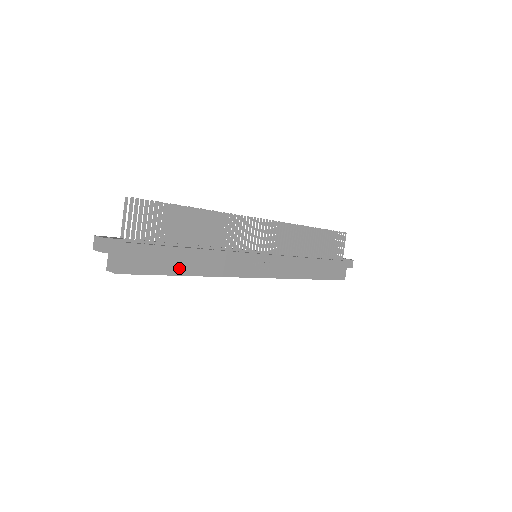
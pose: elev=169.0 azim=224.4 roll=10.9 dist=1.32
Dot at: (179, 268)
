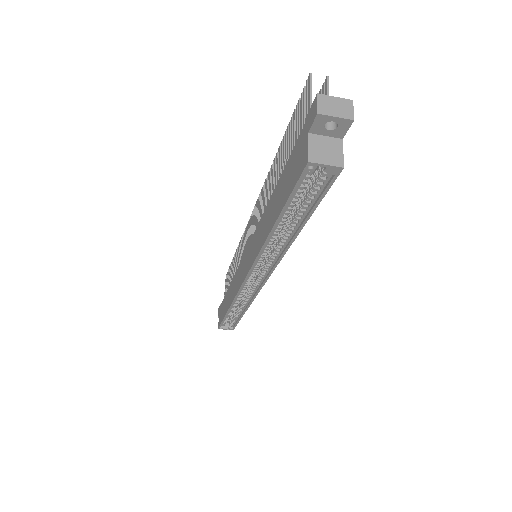
Dot at: occluded
